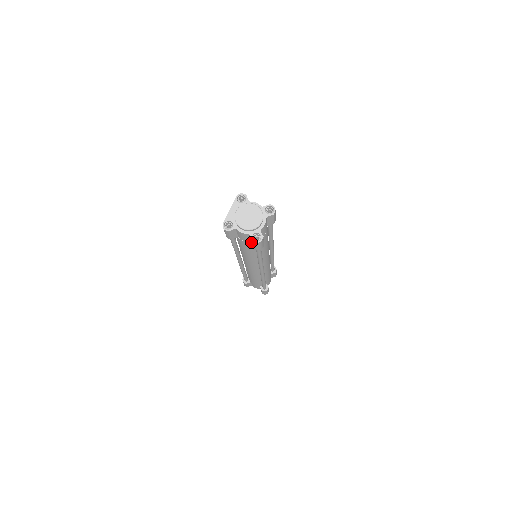
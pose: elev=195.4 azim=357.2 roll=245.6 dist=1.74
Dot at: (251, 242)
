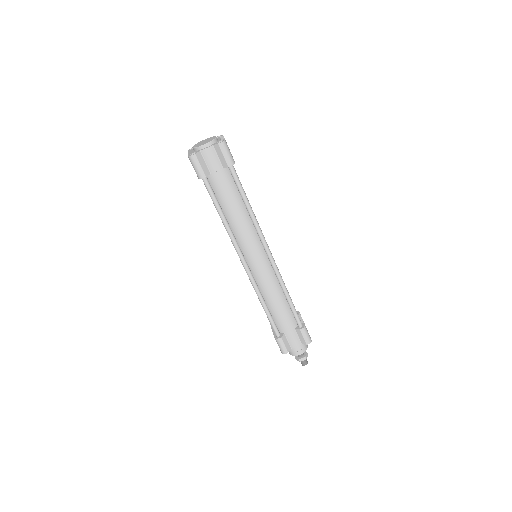
Dot at: (221, 158)
